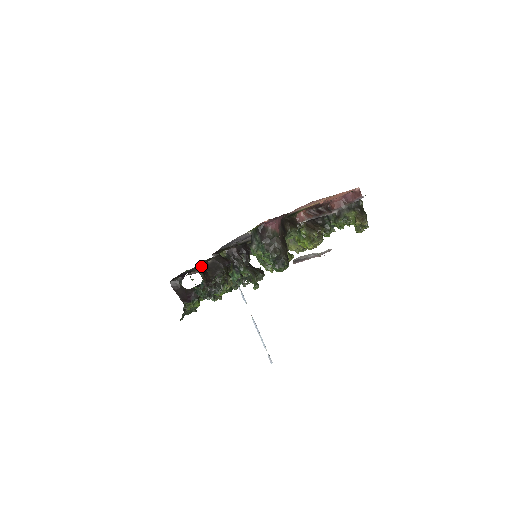
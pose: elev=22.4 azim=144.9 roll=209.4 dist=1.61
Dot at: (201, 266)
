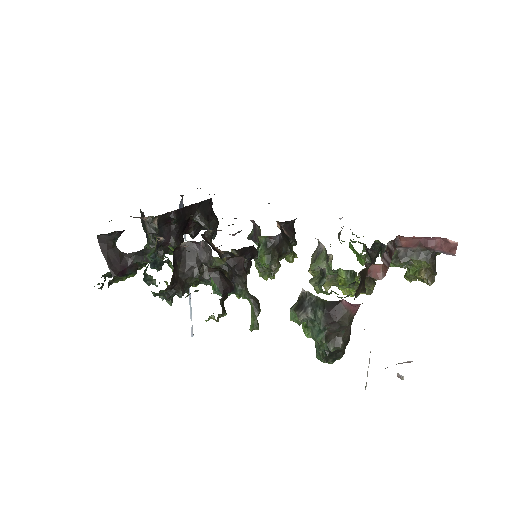
Dot at: occluded
